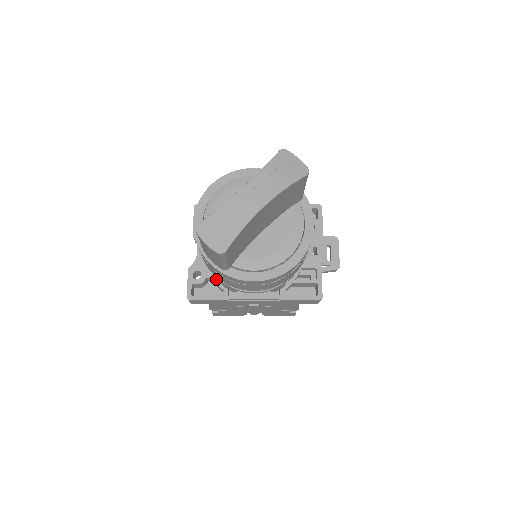
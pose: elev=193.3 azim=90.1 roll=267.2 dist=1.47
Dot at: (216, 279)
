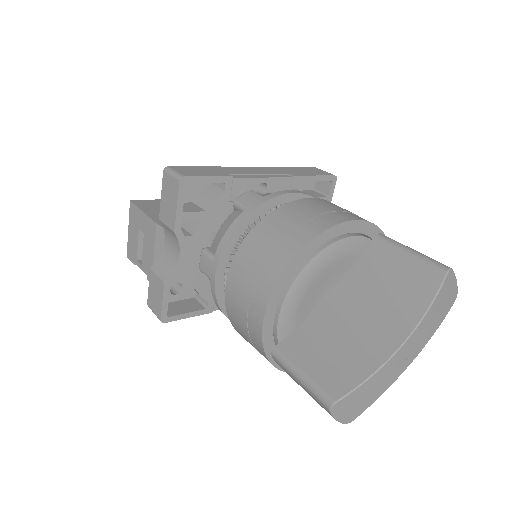
Dot at: (201, 290)
